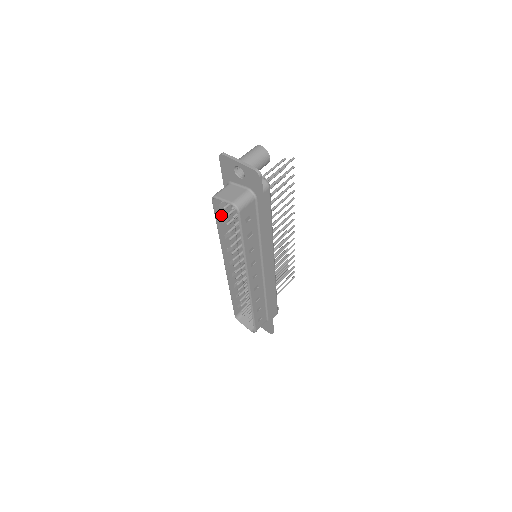
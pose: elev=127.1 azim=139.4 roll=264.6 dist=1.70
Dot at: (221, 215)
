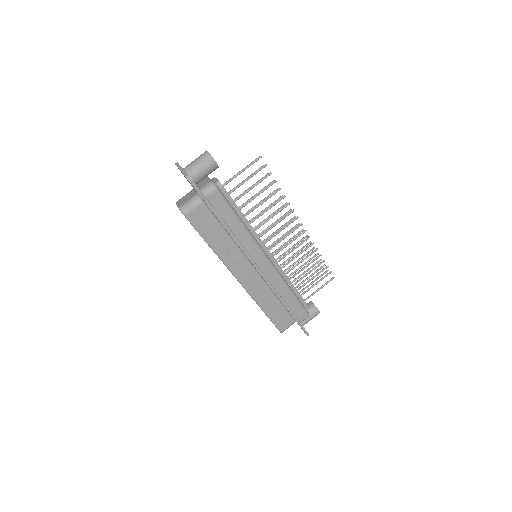
Dot at: occluded
